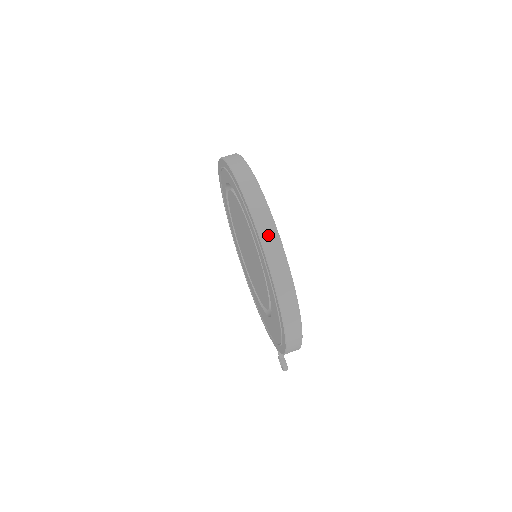
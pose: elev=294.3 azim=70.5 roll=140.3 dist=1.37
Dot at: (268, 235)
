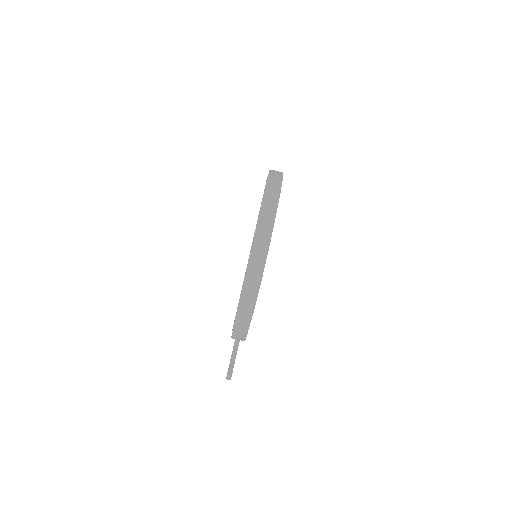
Dot at: (270, 203)
